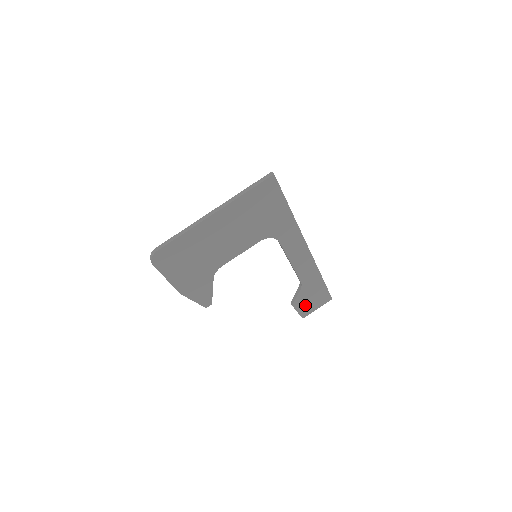
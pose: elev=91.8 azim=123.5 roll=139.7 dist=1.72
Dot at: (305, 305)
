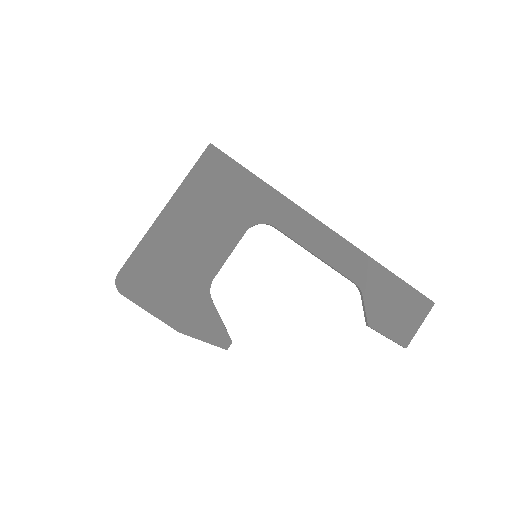
Dot at: (392, 322)
